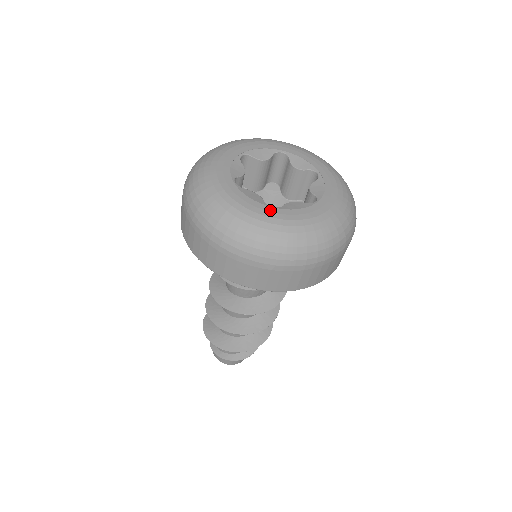
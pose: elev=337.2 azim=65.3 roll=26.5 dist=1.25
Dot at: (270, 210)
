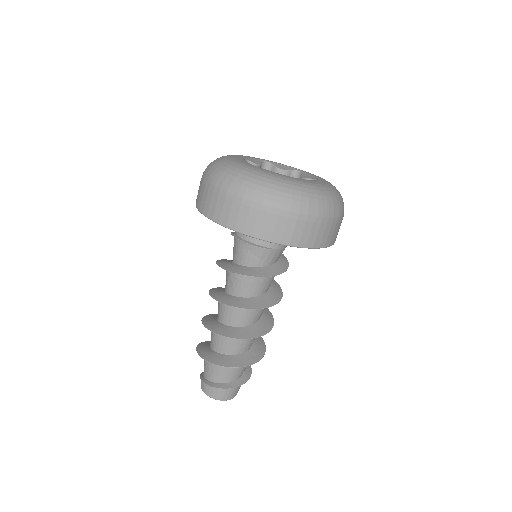
Dot at: (298, 179)
